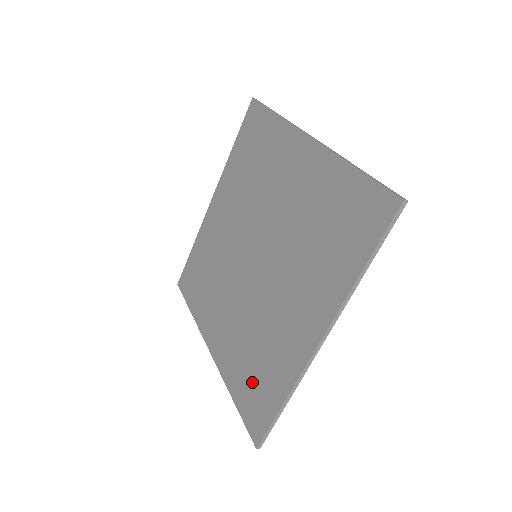
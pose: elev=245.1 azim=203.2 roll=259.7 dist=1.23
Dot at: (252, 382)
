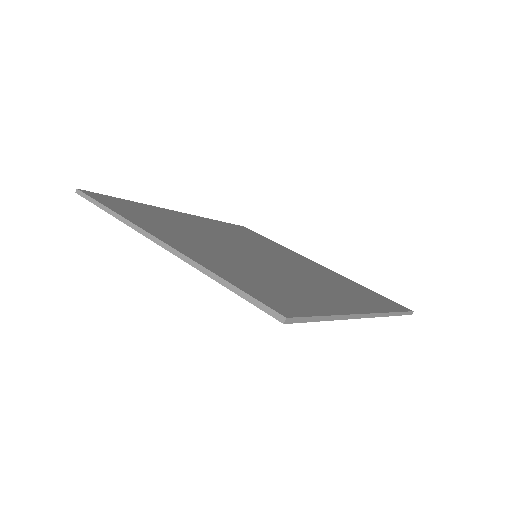
Dot at: occluded
